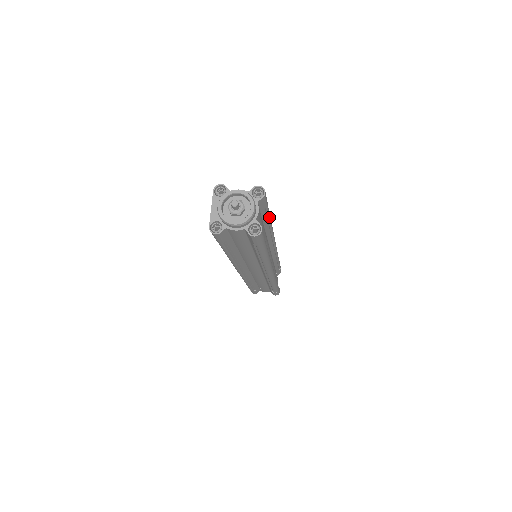
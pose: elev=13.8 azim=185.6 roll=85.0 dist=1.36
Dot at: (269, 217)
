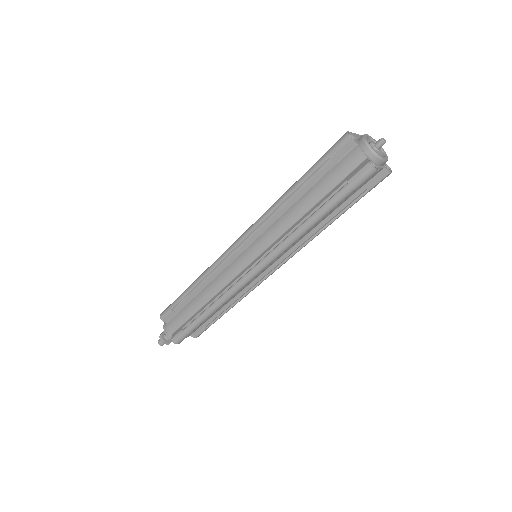
Dot at: (342, 213)
